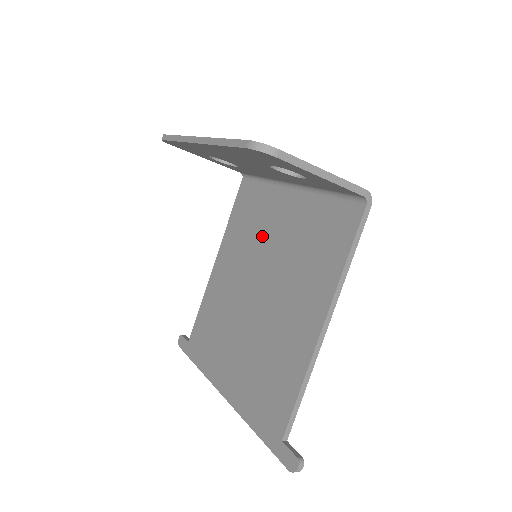
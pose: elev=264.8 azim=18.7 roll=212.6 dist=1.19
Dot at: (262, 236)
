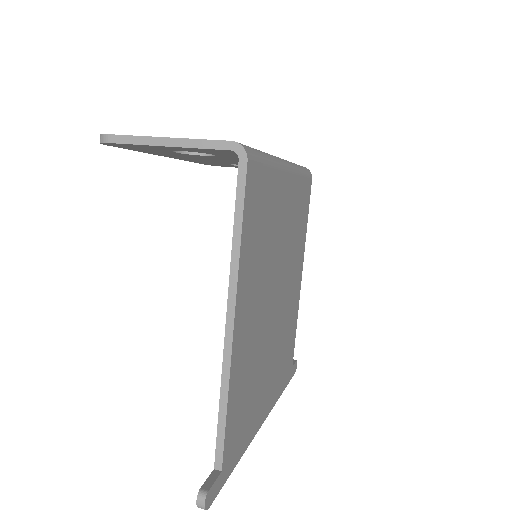
Dot at: occluded
